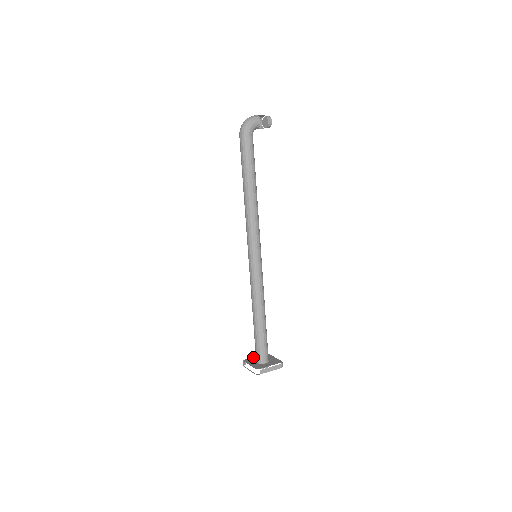
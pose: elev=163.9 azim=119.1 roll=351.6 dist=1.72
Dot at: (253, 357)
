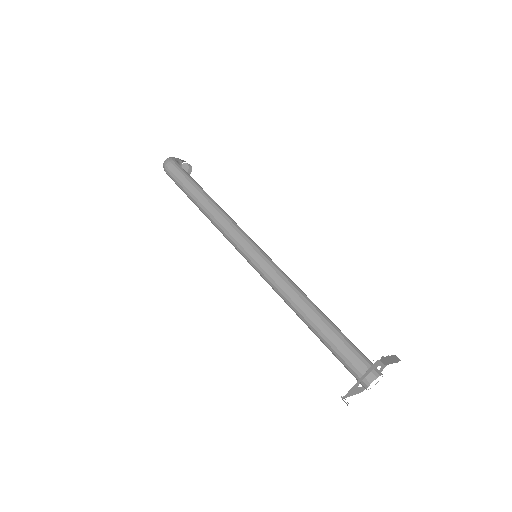
Dot at: occluded
